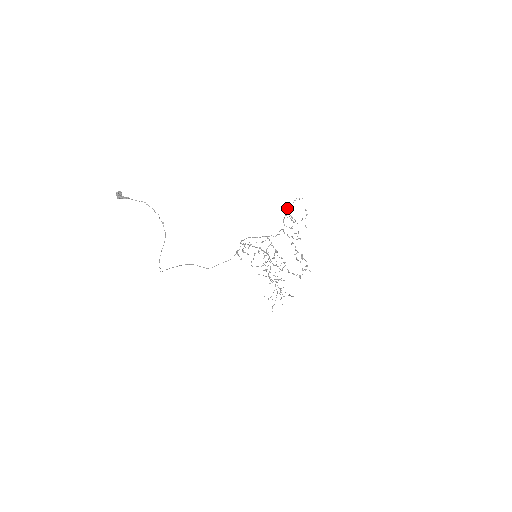
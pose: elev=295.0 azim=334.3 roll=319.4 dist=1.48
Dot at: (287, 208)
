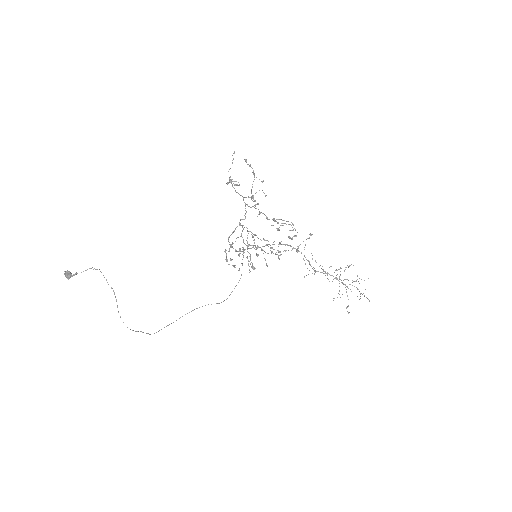
Dot at: occluded
